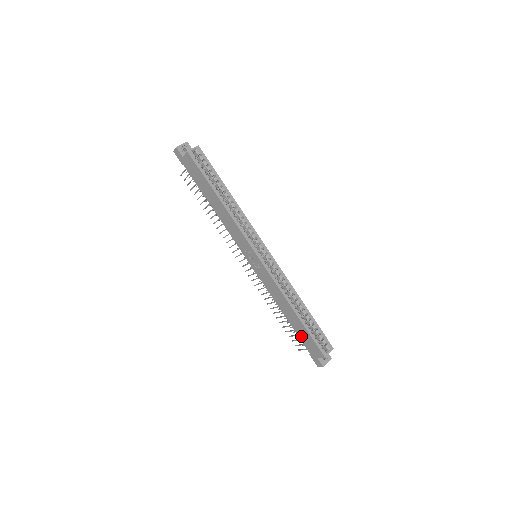
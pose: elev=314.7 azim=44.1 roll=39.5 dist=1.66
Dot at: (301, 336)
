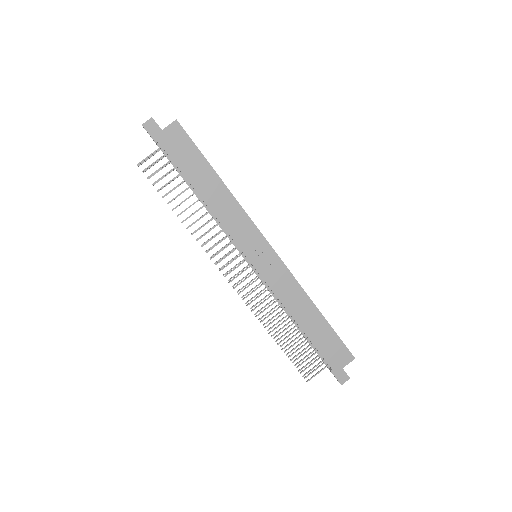
Dot at: (322, 346)
